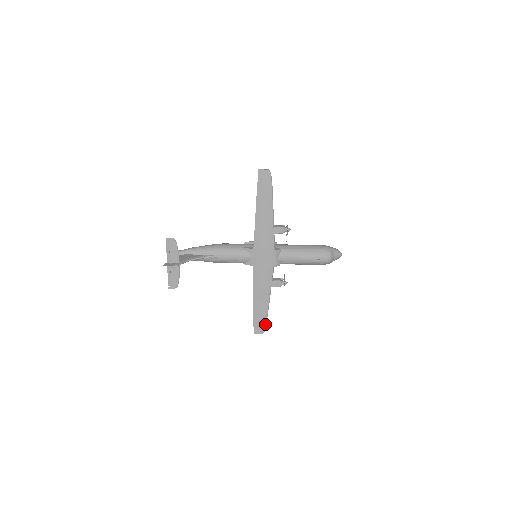
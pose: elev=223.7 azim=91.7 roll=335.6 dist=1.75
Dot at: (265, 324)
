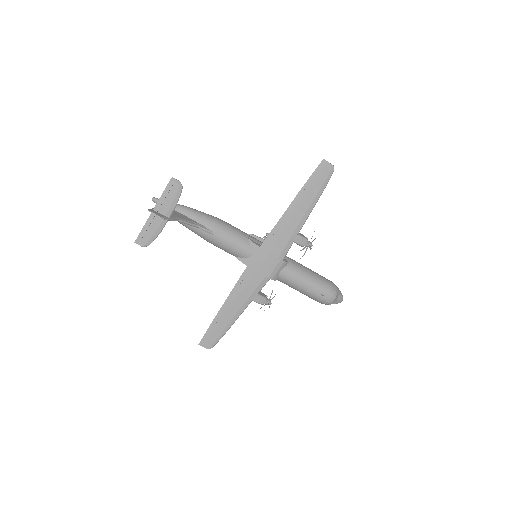
Dot at: (219, 339)
